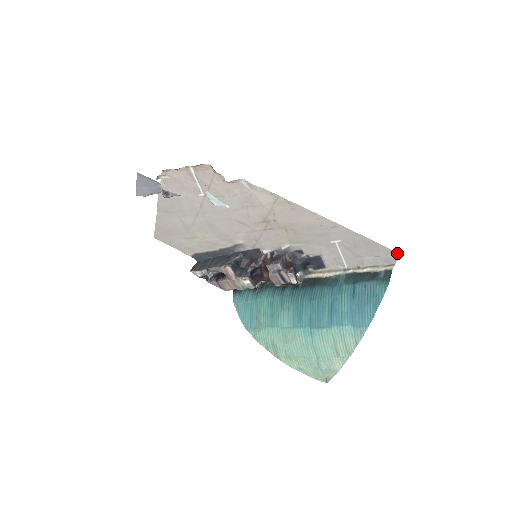
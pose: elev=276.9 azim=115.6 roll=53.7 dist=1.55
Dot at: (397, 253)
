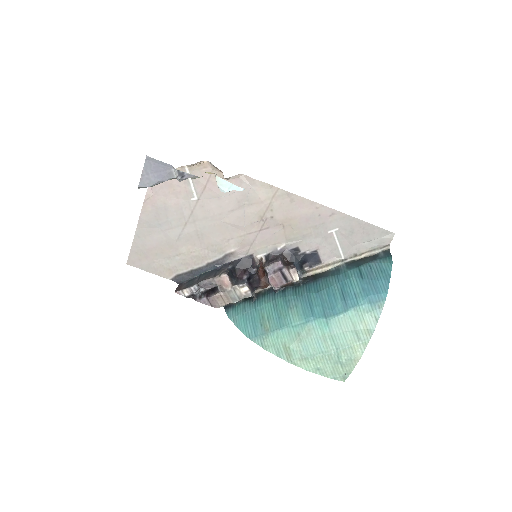
Dot at: (391, 232)
